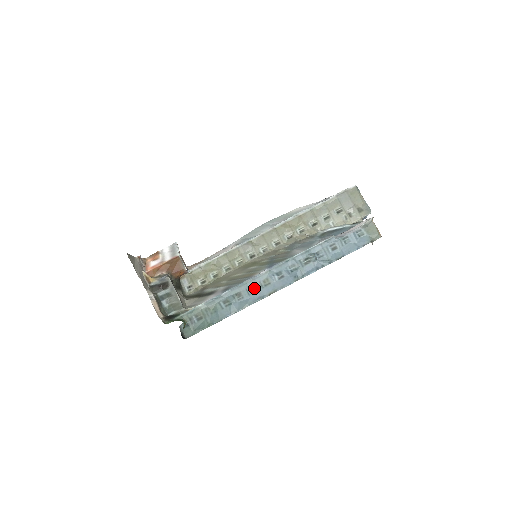
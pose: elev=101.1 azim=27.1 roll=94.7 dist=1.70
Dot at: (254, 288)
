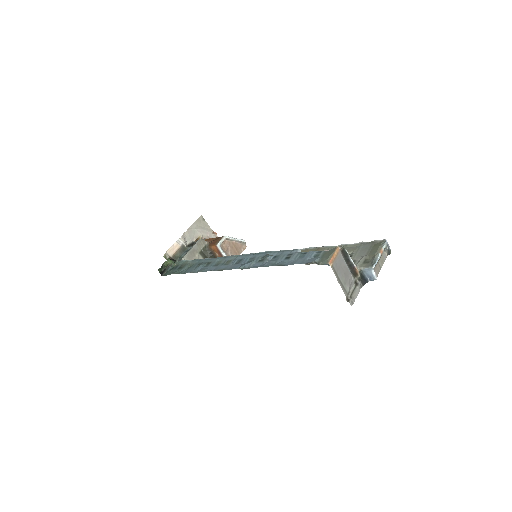
Dot at: (219, 263)
